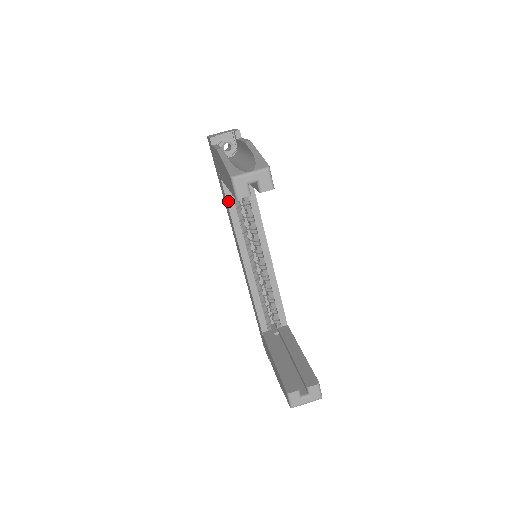
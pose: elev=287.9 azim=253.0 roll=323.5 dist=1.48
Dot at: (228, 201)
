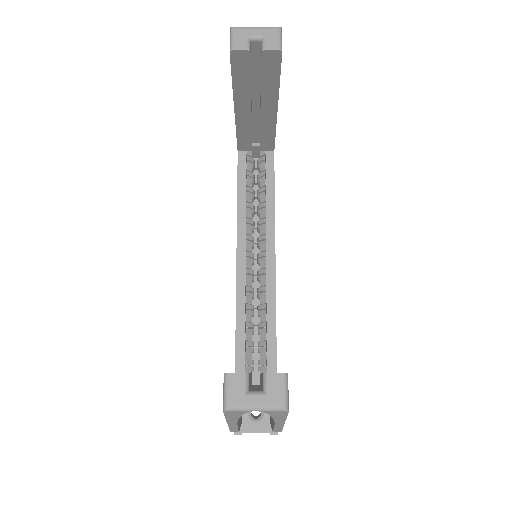
Dot at: (239, 178)
